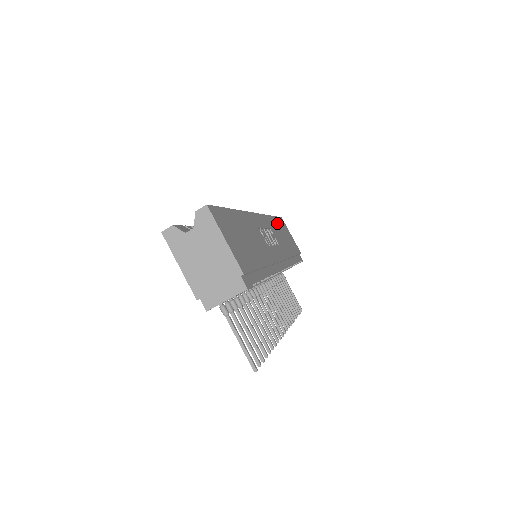
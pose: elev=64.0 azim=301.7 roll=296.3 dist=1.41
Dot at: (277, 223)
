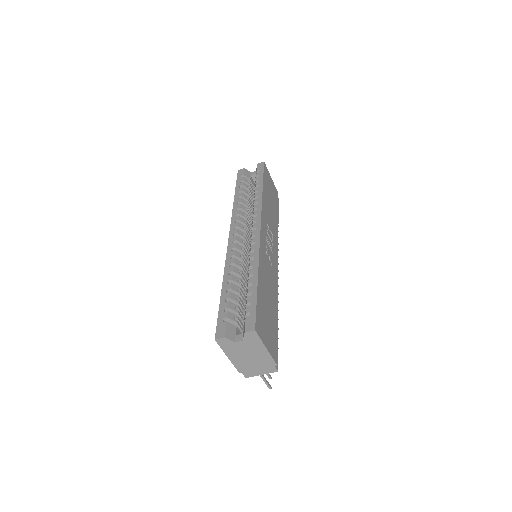
Dot at: (266, 190)
